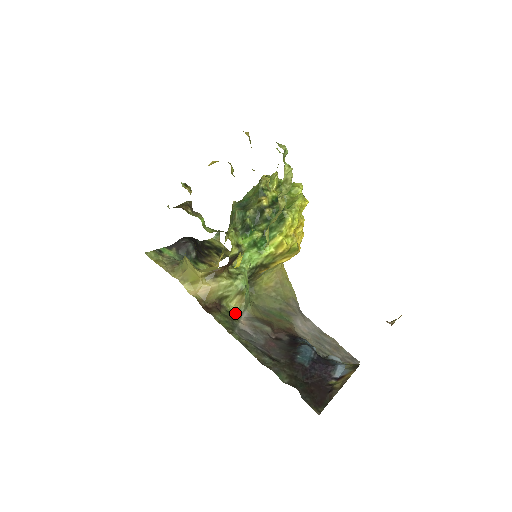
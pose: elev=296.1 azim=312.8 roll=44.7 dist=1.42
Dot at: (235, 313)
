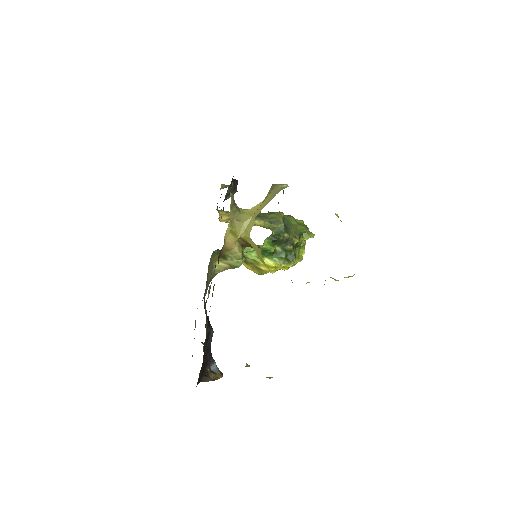
Dot at: (214, 270)
